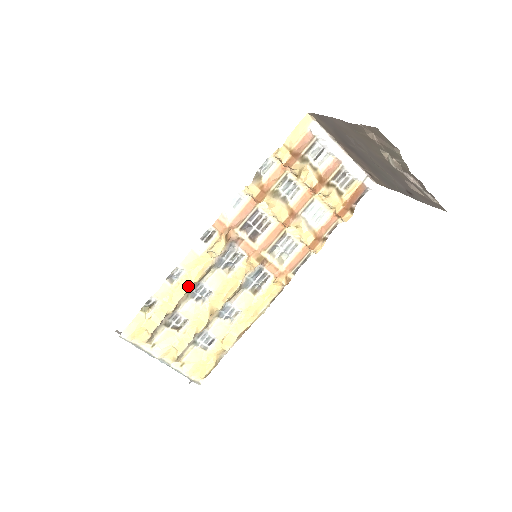
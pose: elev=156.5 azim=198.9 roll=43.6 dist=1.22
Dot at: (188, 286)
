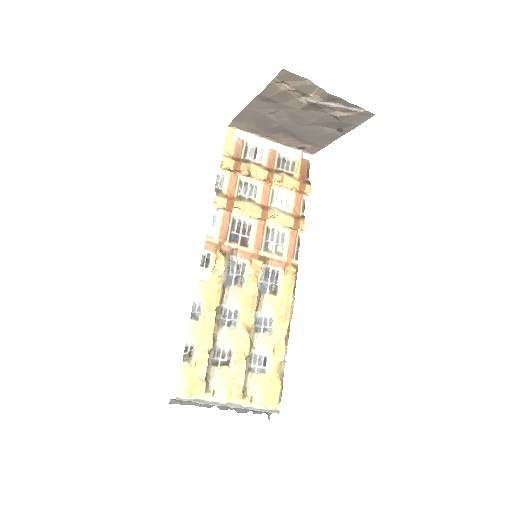
Dot at: (213, 313)
